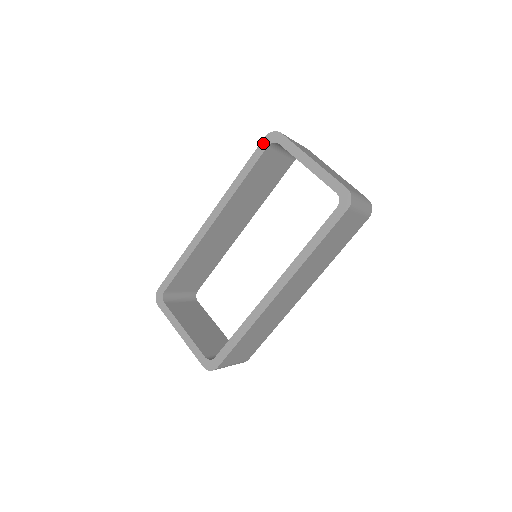
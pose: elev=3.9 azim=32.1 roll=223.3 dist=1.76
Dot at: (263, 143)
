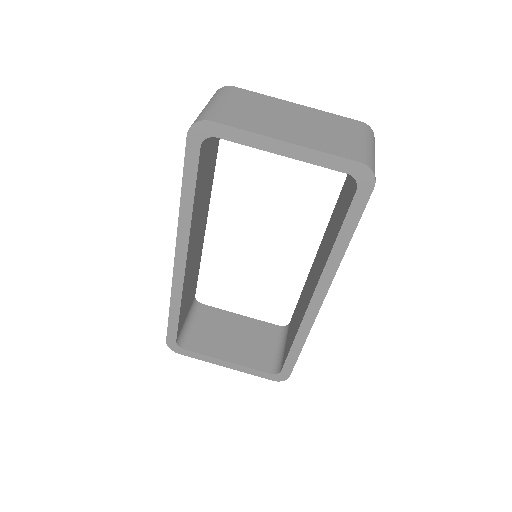
Dot at: (190, 145)
